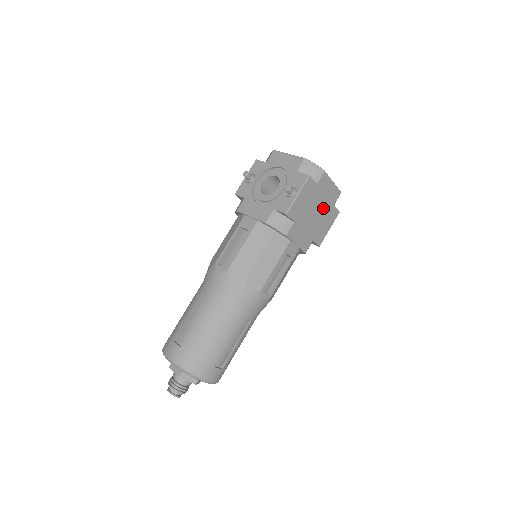
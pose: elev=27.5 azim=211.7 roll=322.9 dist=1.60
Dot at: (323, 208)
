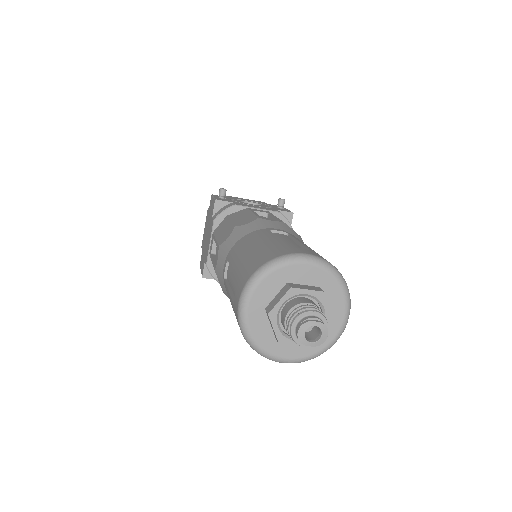
Dot at: occluded
